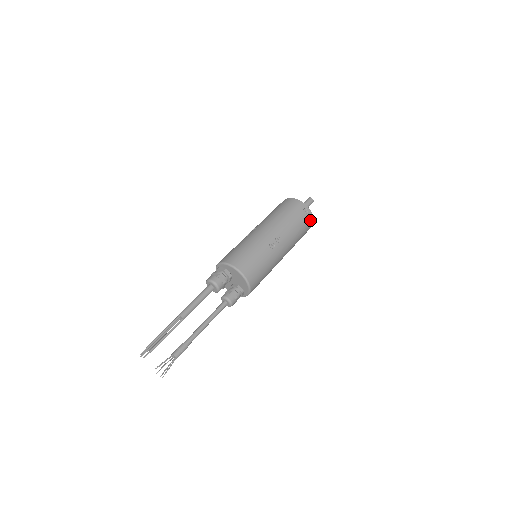
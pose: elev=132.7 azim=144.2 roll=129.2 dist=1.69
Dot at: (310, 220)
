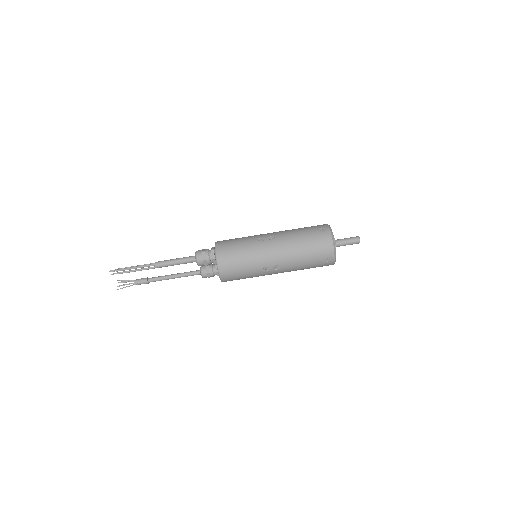
Dot at: (328, 265)
